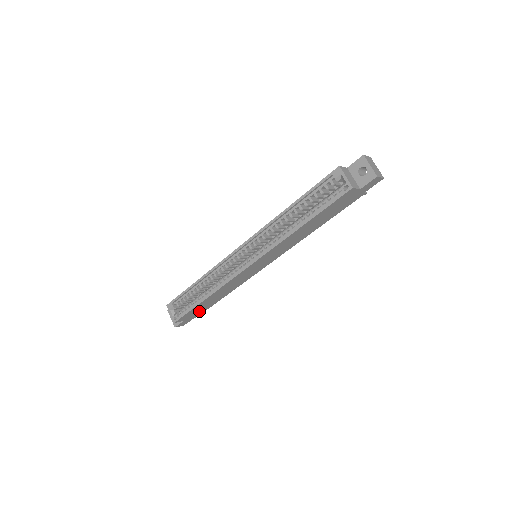
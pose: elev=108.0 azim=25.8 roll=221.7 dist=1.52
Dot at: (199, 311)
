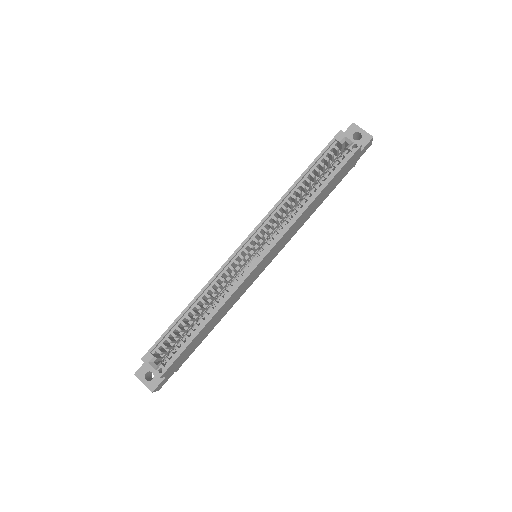
Dot at: (185, 356)
